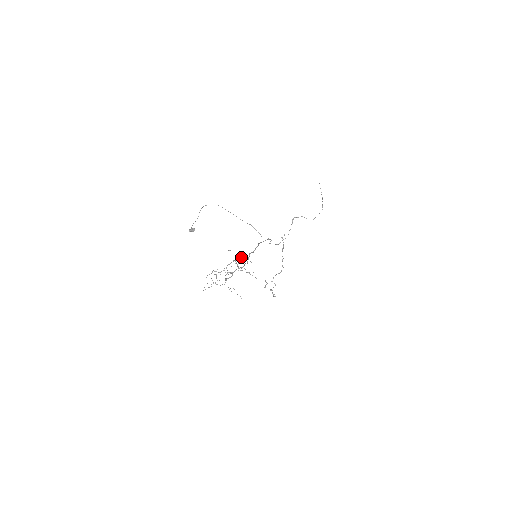
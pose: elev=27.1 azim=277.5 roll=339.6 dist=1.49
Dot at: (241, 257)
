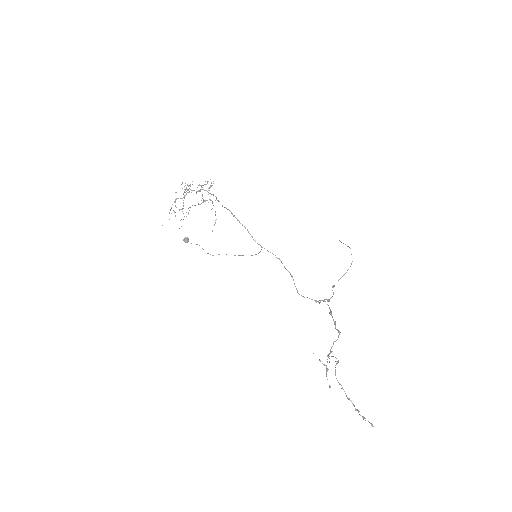
Dot at: (210, 200)
